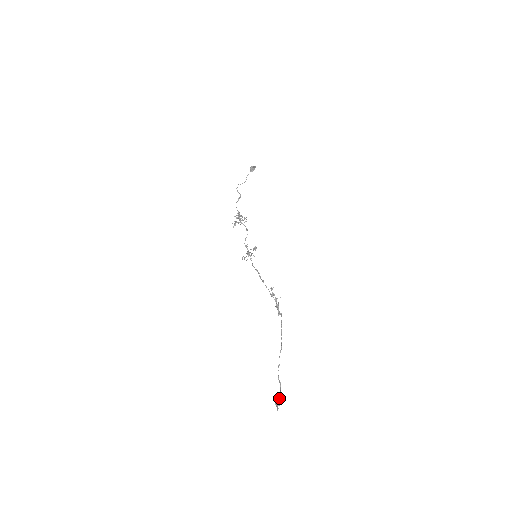
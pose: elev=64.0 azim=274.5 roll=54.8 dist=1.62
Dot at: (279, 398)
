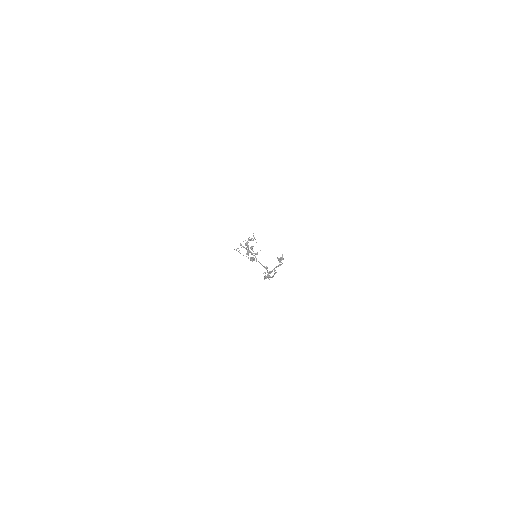
Dot at: occluded
